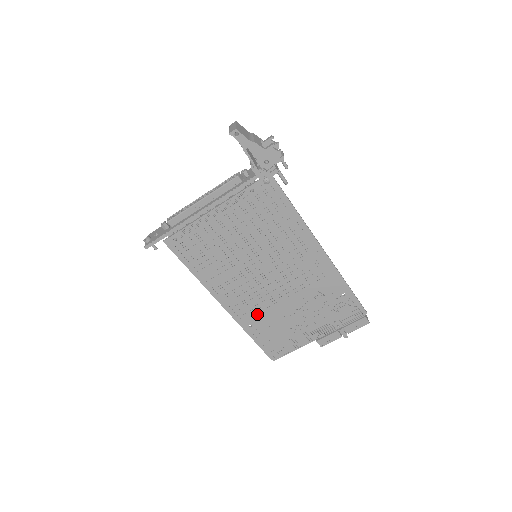
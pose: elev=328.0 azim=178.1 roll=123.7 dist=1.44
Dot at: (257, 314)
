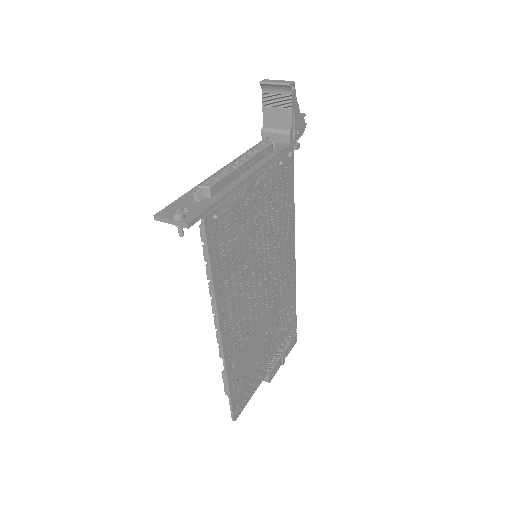
Dot at: (242, 345)
